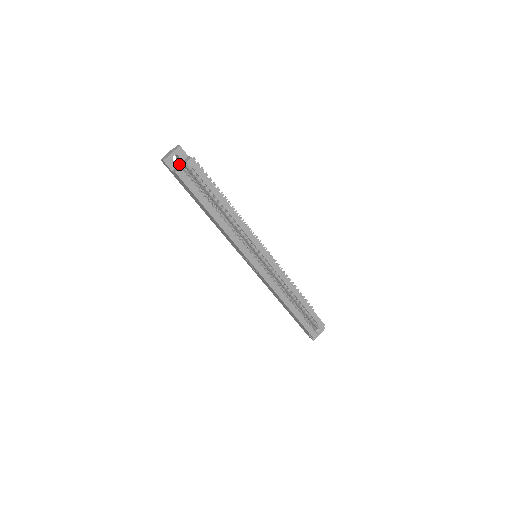
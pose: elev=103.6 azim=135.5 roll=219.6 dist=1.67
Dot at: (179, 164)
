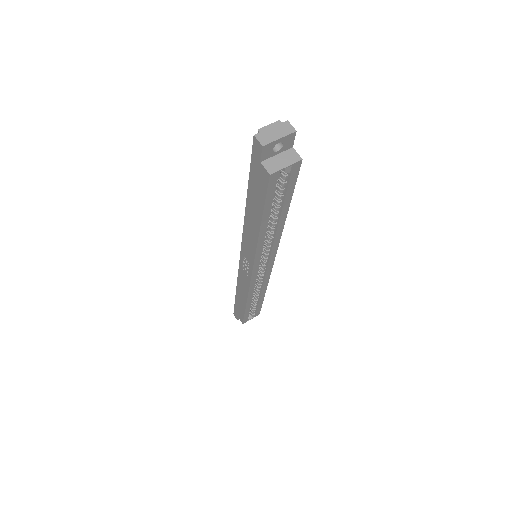
Dot at: (275, 154)
